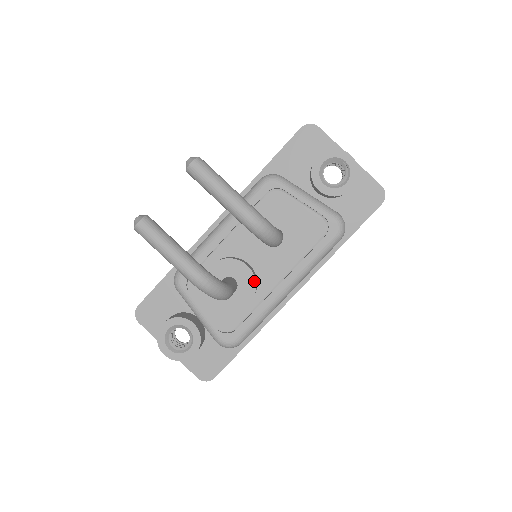
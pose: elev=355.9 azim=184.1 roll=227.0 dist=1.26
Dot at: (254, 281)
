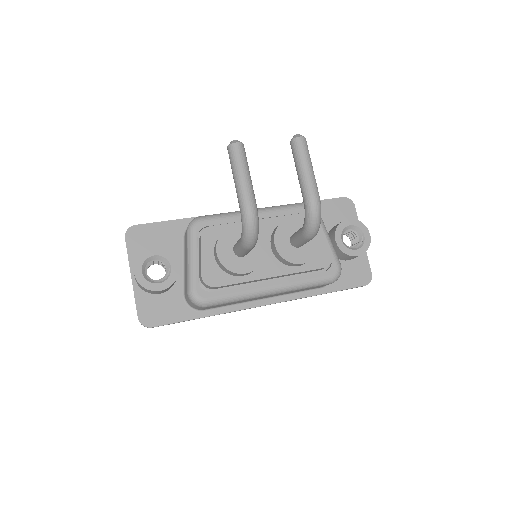
Dot at: (261, 260)
